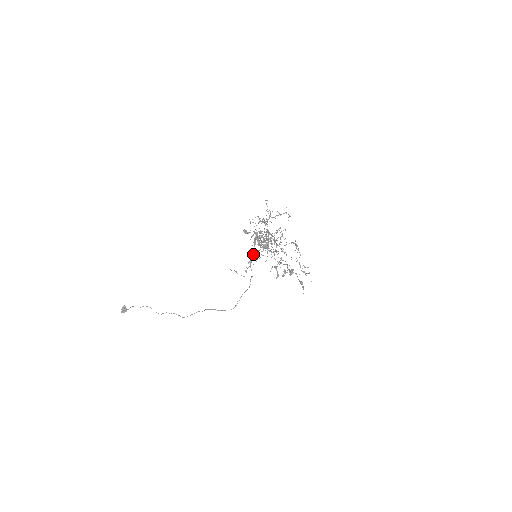
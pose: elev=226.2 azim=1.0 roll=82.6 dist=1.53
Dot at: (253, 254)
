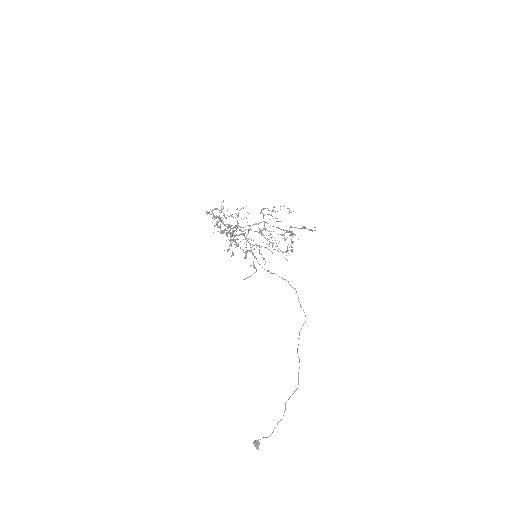
Dot at: (243, 251)
